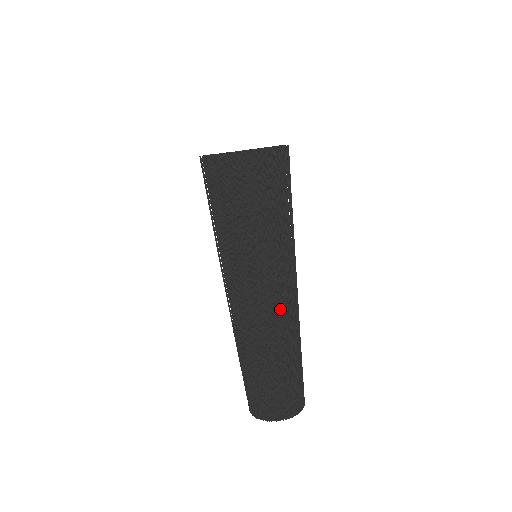
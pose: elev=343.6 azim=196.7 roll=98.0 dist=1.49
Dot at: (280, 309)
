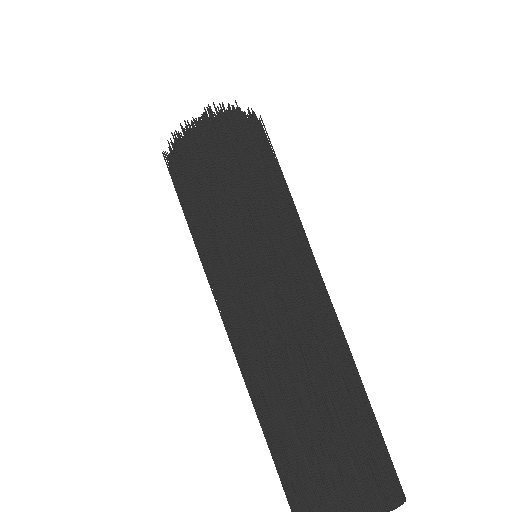
Dot at: (272, 307)
